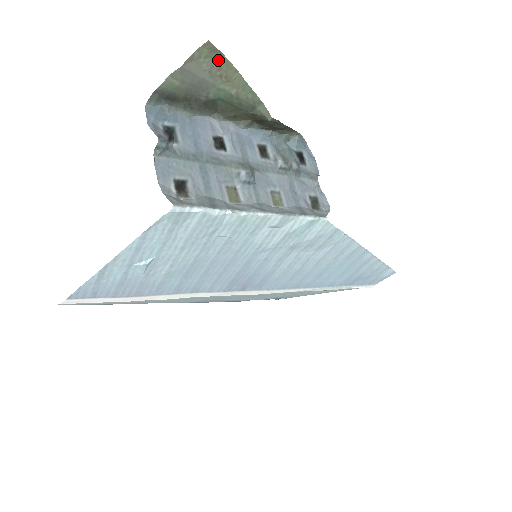
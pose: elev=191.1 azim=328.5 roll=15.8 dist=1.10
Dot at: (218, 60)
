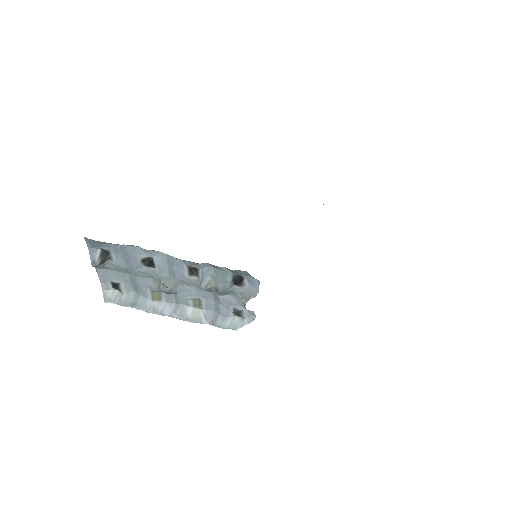
Dot at: occluded
